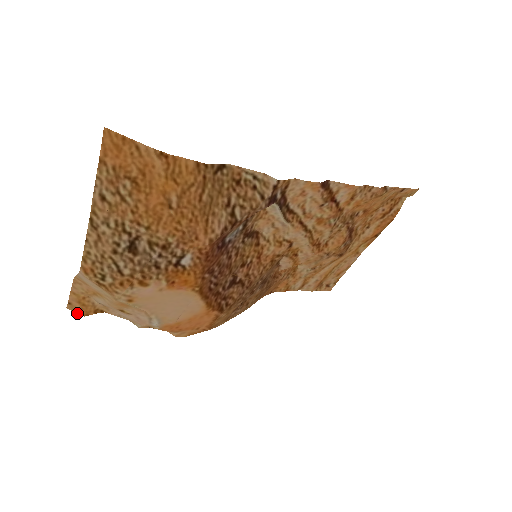
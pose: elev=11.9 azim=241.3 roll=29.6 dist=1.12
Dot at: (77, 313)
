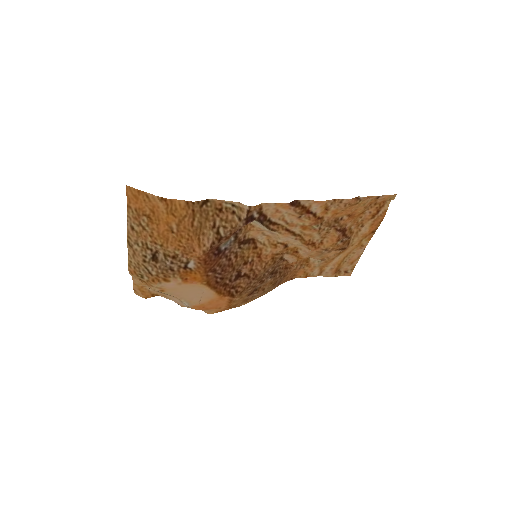
Dot at: (141, 296)
